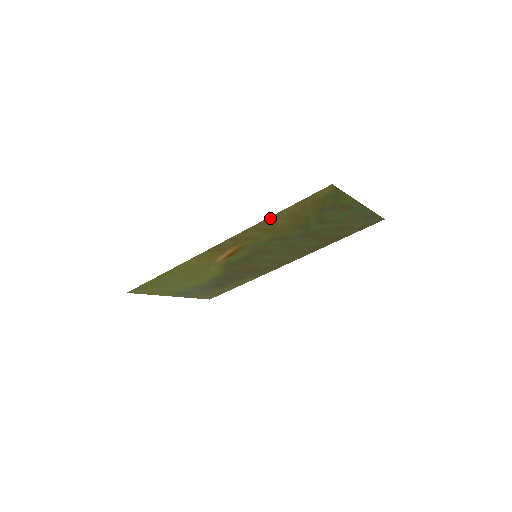
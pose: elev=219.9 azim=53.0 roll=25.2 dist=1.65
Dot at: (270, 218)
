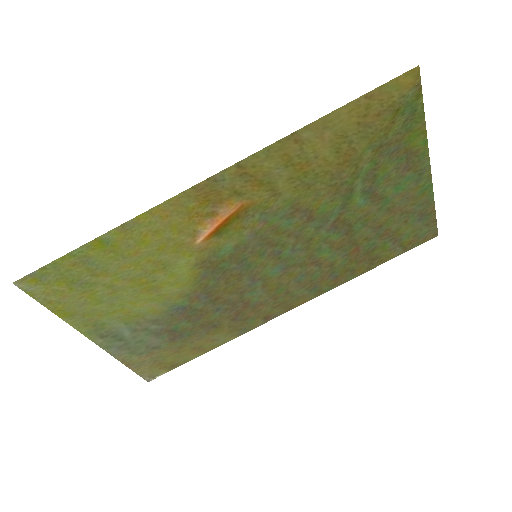
Dot at: (312, 128)
